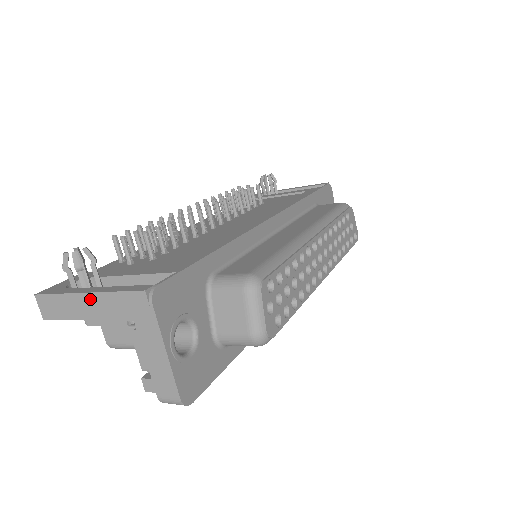
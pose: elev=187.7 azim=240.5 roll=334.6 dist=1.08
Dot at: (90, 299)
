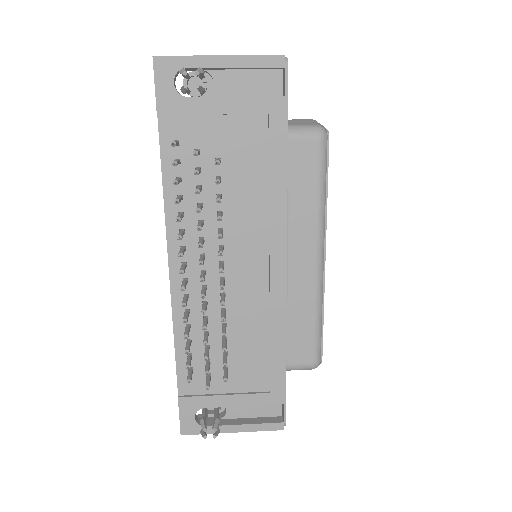
Dot at: (235, 430)
